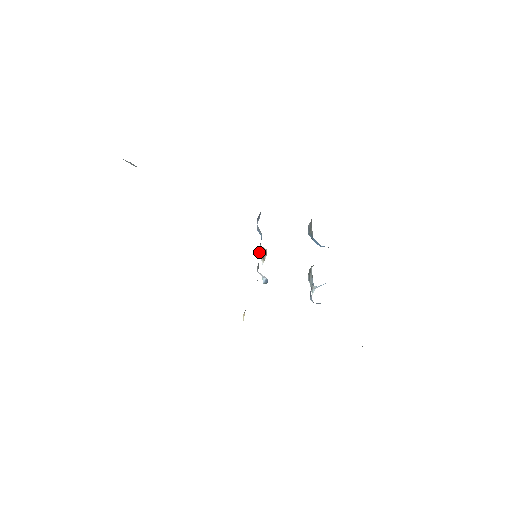
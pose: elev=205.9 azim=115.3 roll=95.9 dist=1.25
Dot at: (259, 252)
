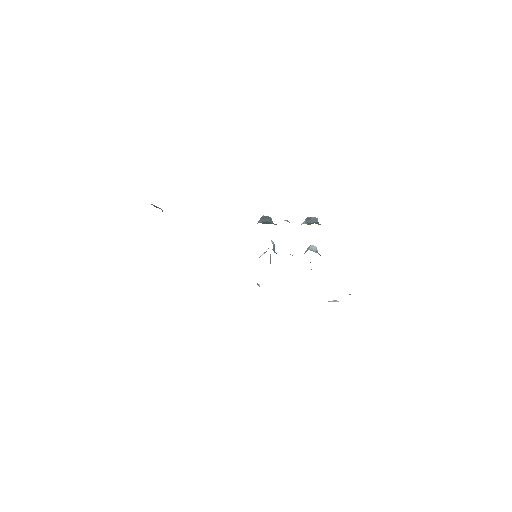
Dot at: occluded
